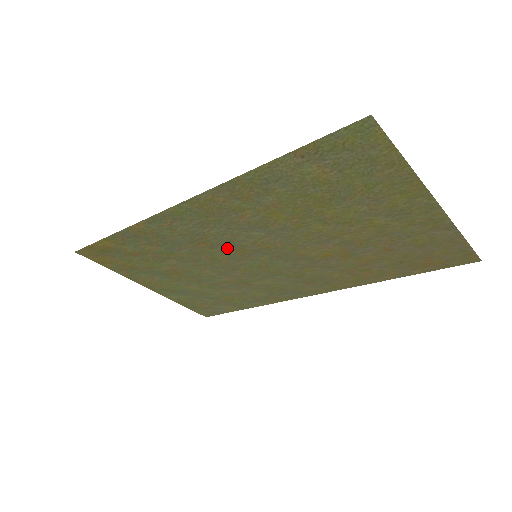
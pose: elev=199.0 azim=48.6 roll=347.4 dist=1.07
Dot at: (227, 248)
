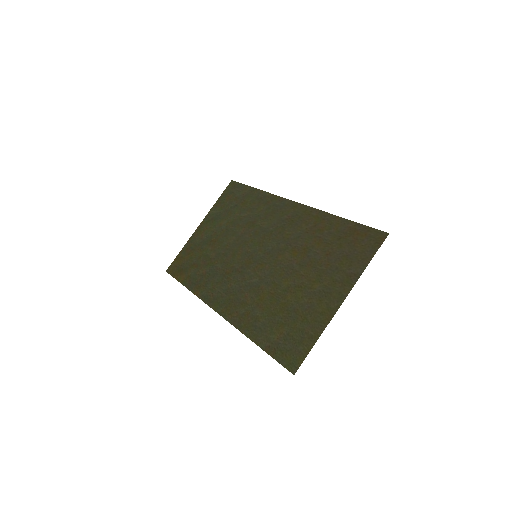
Dot at: (240, 266)
